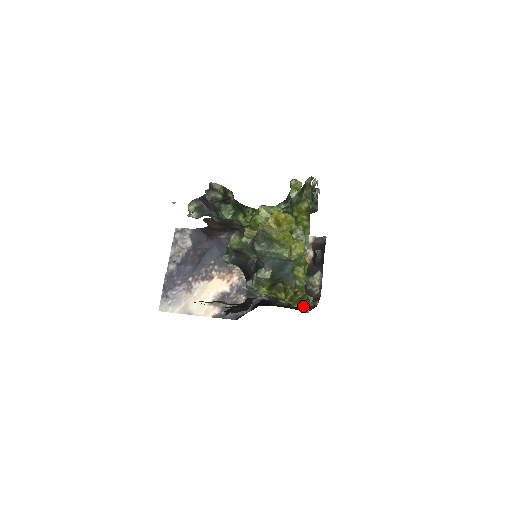
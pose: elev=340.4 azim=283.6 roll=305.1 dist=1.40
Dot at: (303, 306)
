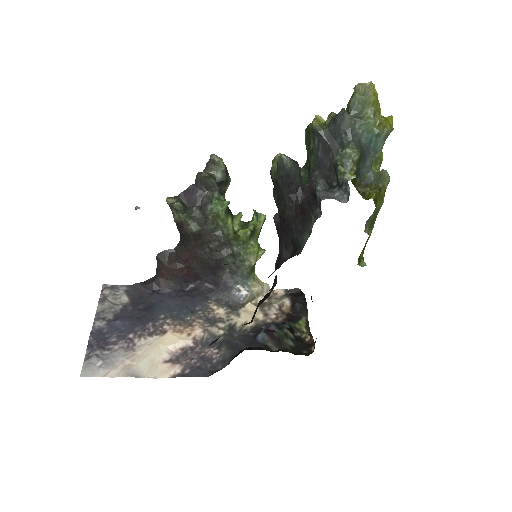
Dot at: (359, 257)
